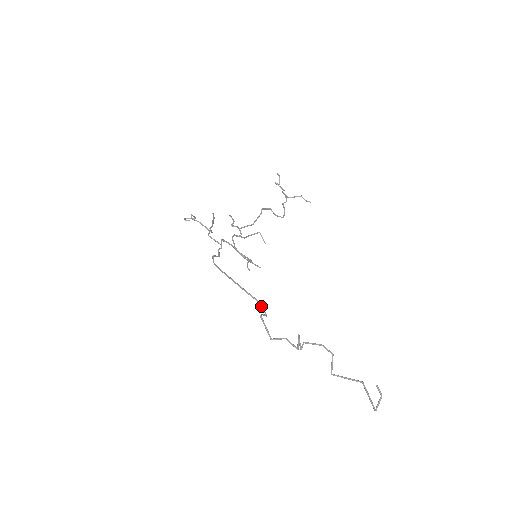
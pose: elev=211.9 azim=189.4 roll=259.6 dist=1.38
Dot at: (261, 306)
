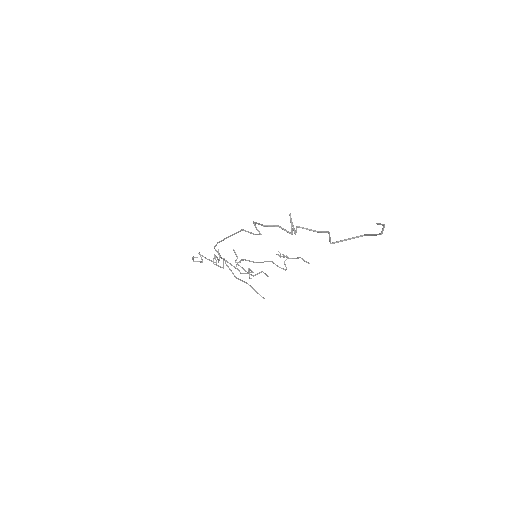
Dot at: (256, 234)
